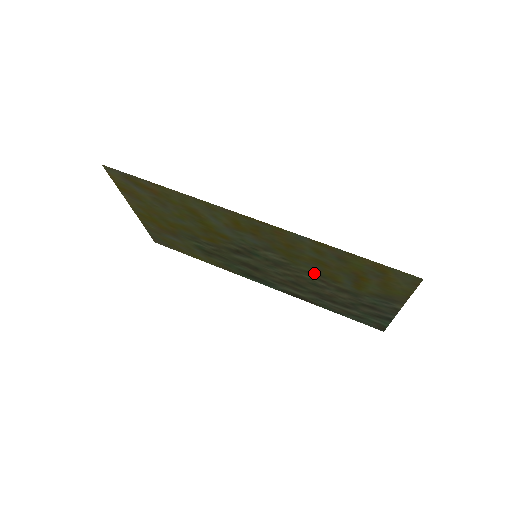
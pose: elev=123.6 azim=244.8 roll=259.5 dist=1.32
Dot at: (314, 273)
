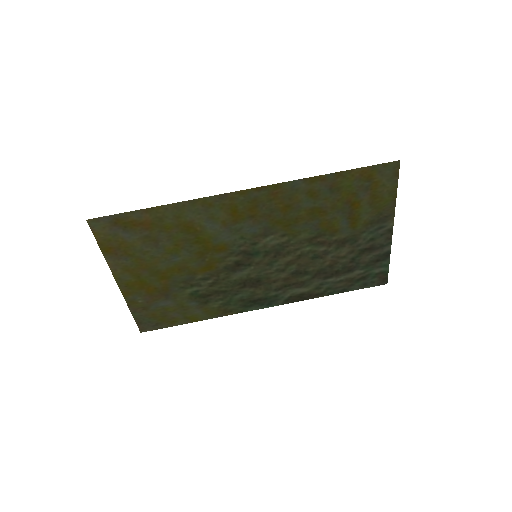
Dot at: (313, 236)
